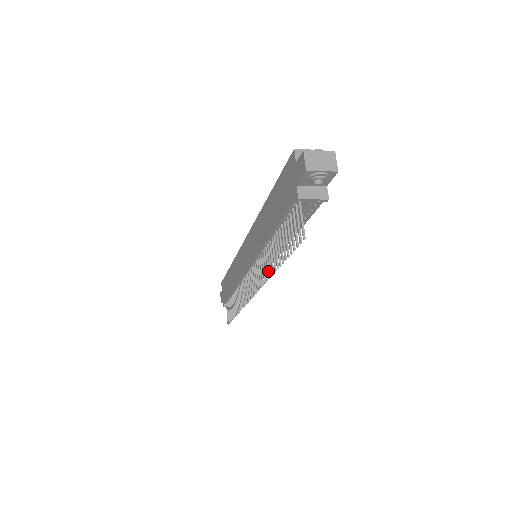
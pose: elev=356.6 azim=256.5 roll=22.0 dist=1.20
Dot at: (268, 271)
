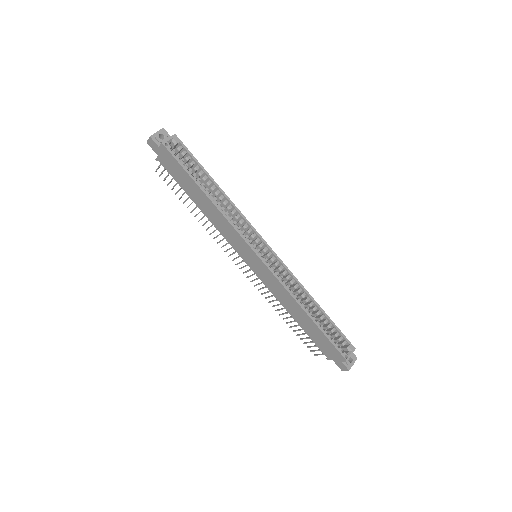
Dot at: occluded
